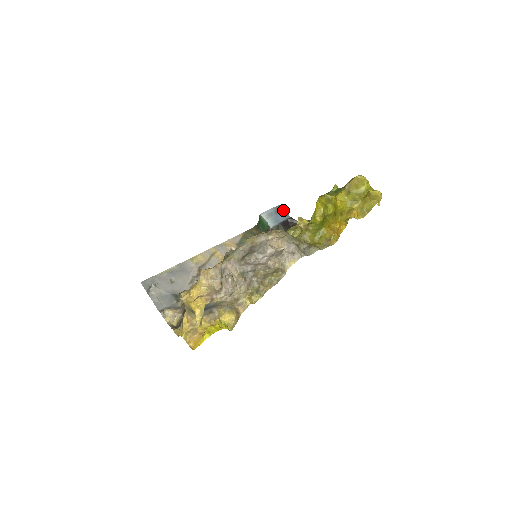
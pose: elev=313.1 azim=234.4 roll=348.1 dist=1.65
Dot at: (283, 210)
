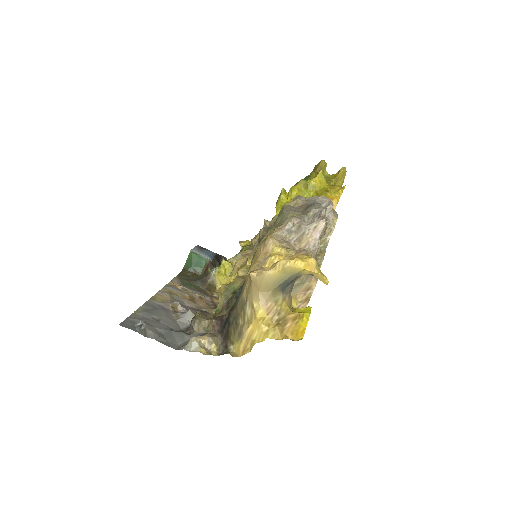
Dot at: (205, 248)
